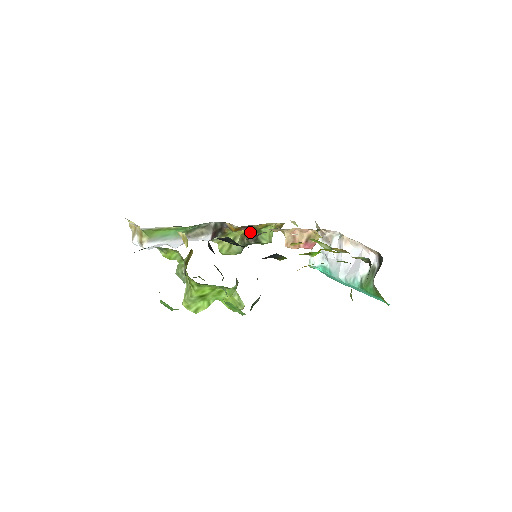
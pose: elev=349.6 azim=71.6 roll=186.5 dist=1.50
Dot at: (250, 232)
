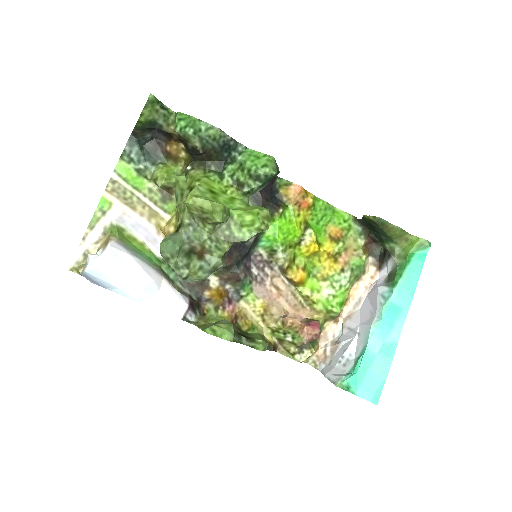
Dot at: occluded
